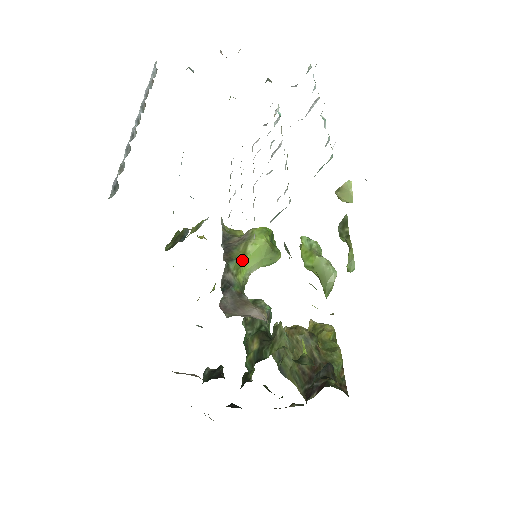
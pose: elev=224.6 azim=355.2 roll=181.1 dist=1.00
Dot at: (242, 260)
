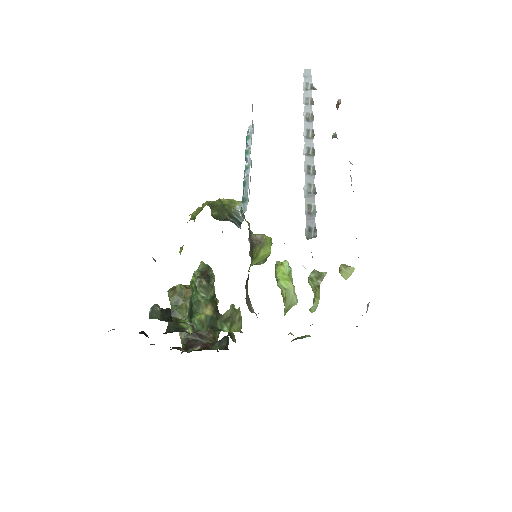
Dot at: (254, 259)
